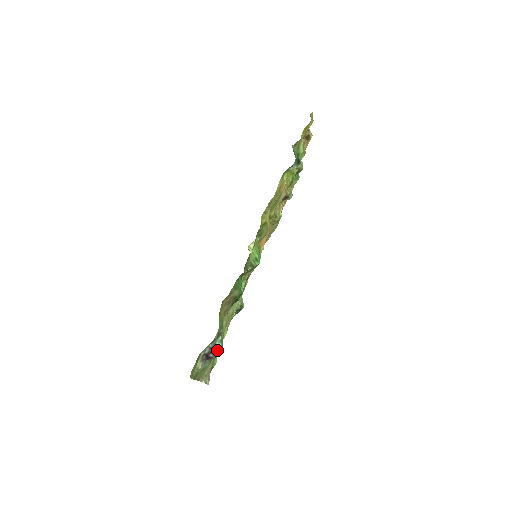
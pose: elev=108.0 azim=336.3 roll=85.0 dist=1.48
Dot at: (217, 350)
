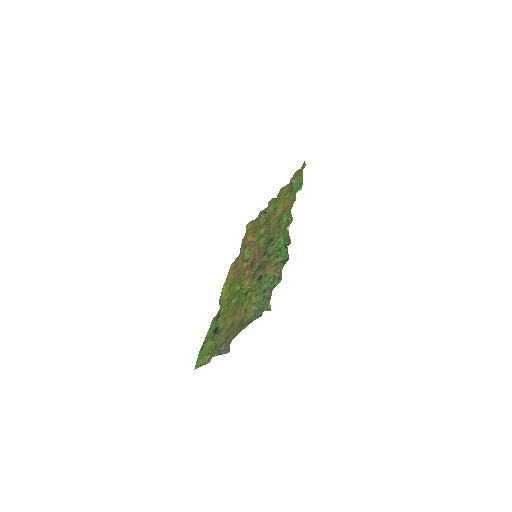
Dot at: occluded
